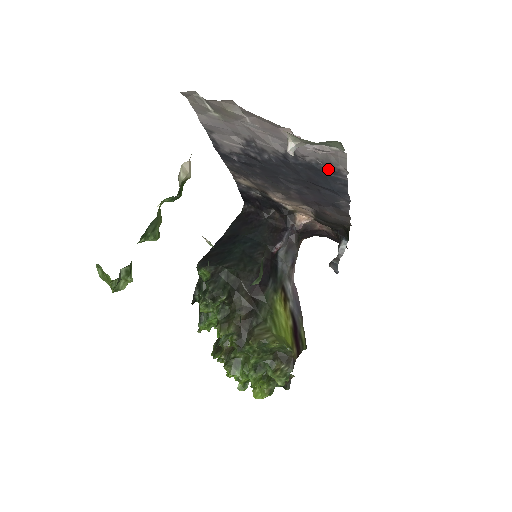
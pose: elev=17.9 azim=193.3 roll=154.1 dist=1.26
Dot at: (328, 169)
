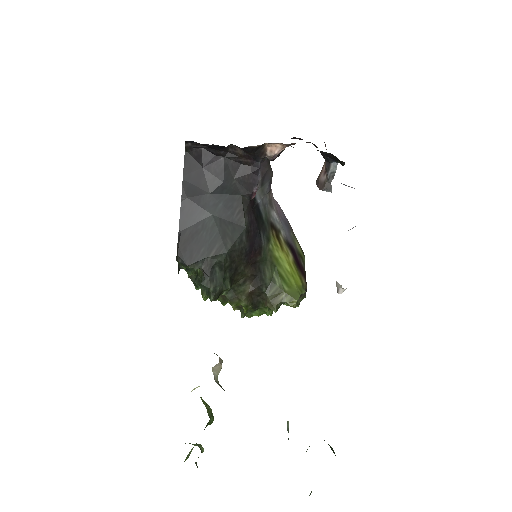
Dot at: occluded
